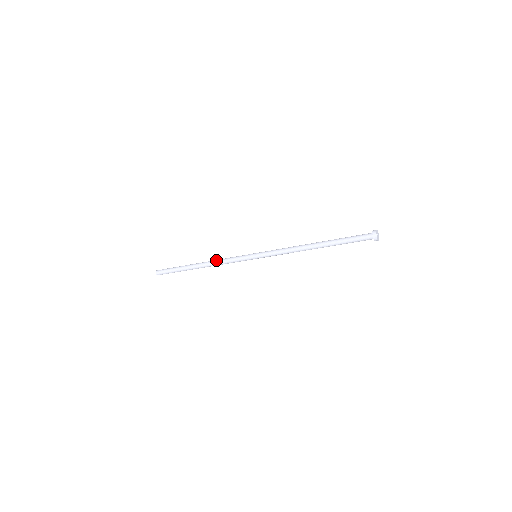
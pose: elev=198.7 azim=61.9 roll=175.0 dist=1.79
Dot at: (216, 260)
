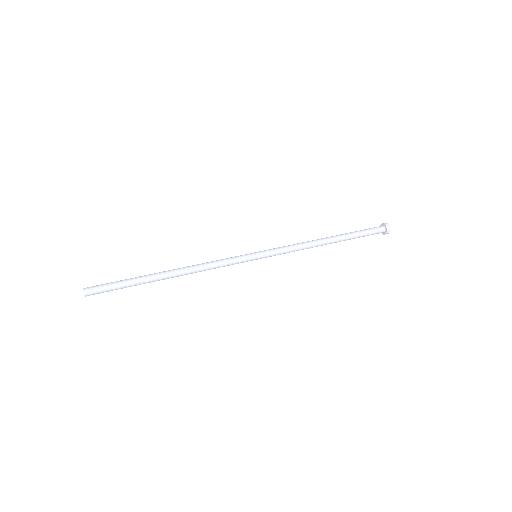
Dot at: (199, 266)
